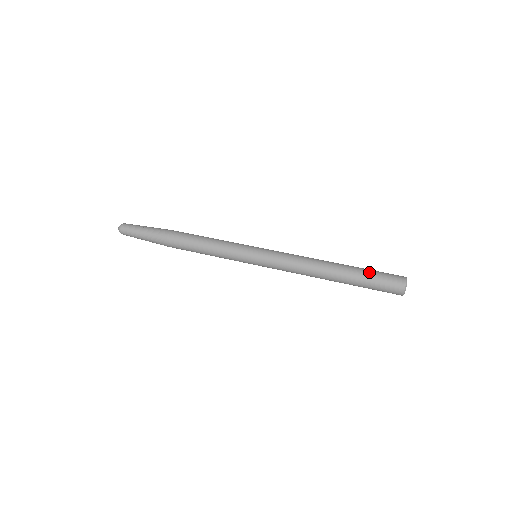
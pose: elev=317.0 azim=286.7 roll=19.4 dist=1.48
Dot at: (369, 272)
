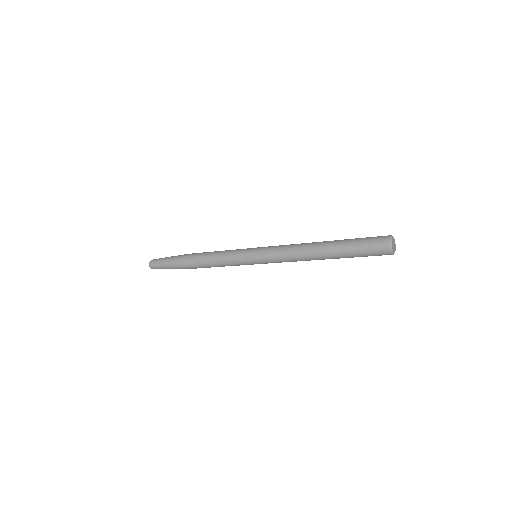
Dot at: occluded
